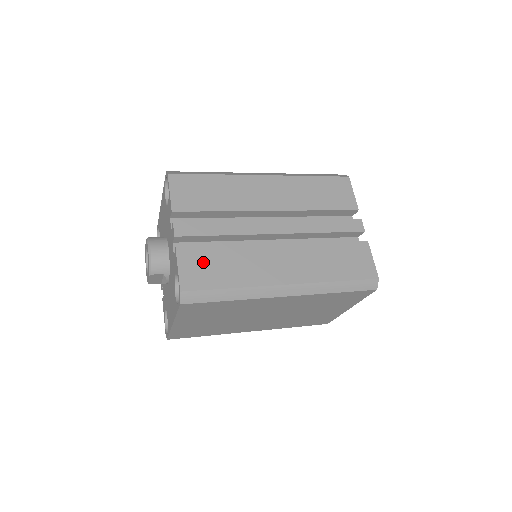
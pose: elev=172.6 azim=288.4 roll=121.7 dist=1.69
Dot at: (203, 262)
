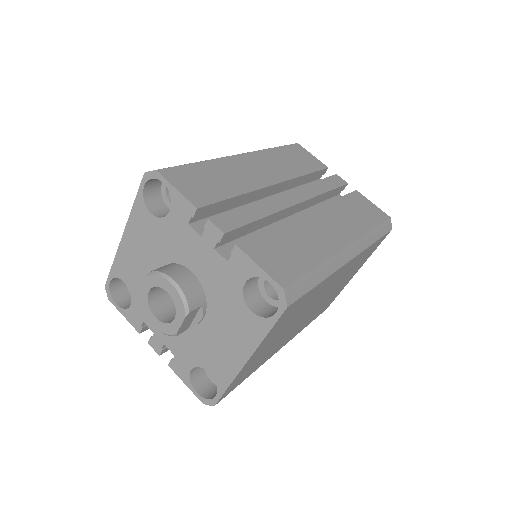
Dot at: (273, 250)
